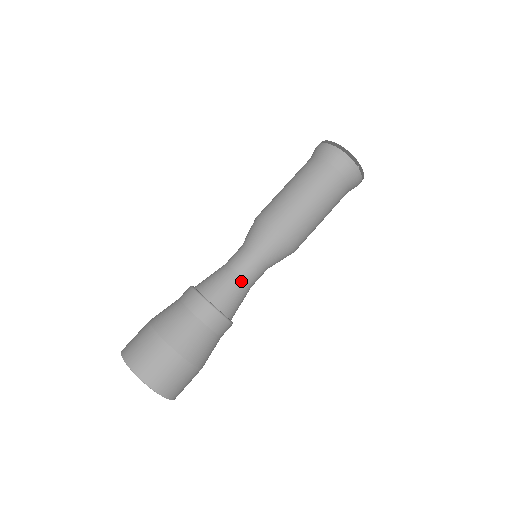
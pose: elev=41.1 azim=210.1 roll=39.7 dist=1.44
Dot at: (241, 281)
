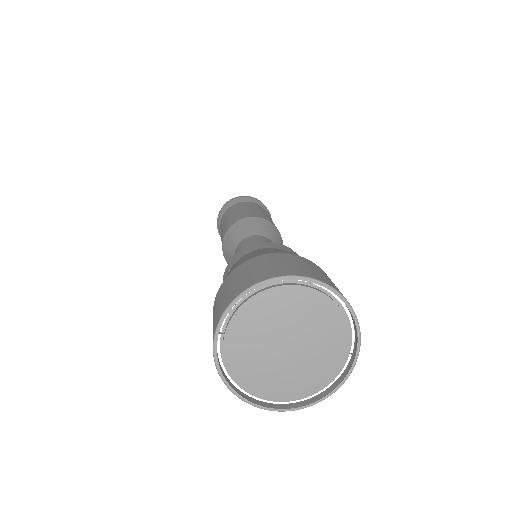
Dot at: occluded
